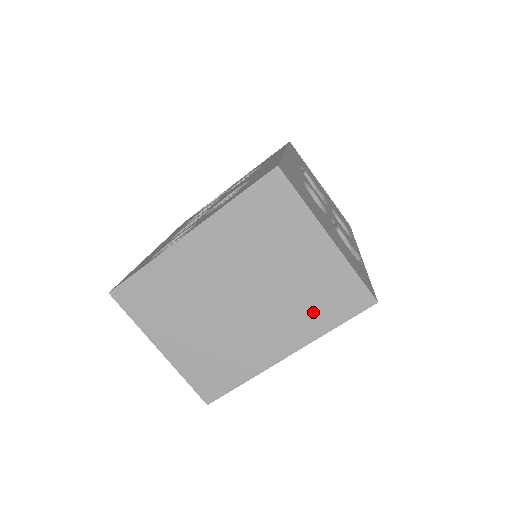
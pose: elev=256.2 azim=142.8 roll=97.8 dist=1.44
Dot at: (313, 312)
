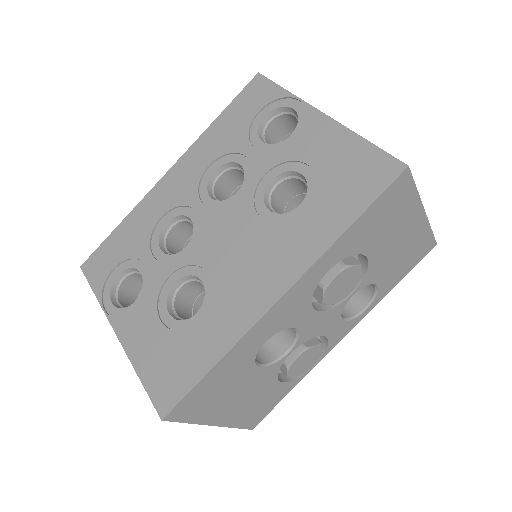
Dot at: occluded
